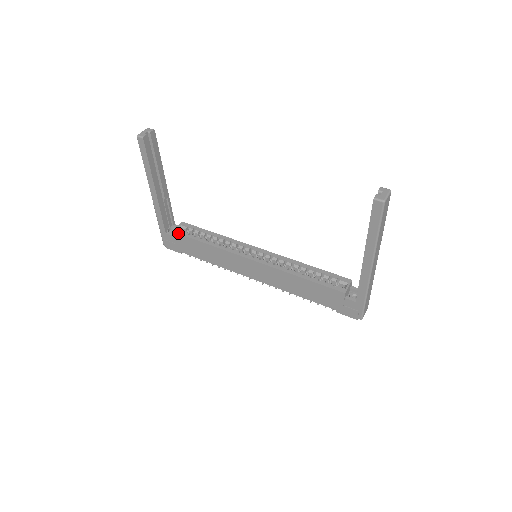
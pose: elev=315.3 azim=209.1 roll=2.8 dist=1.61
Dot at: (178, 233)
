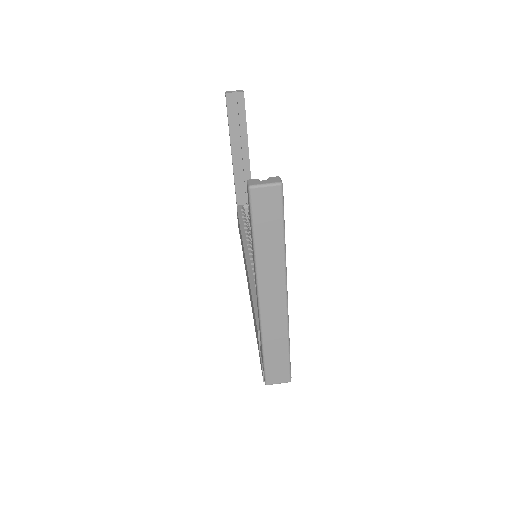
Dot at: (237, 208)
